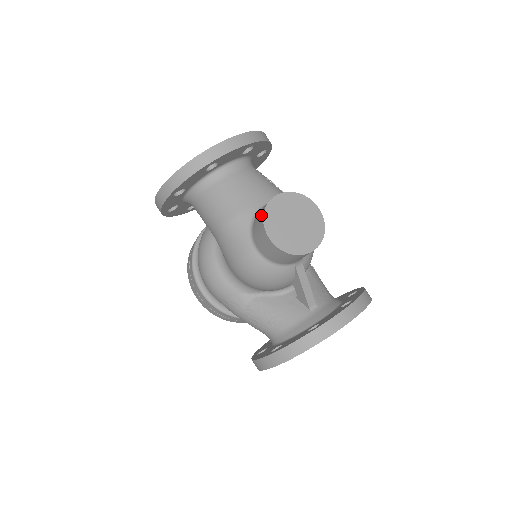
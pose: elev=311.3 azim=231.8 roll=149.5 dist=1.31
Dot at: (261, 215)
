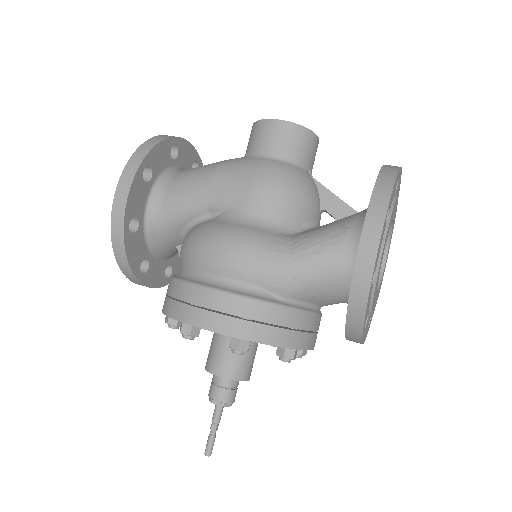
Dot at: (254, 127)
